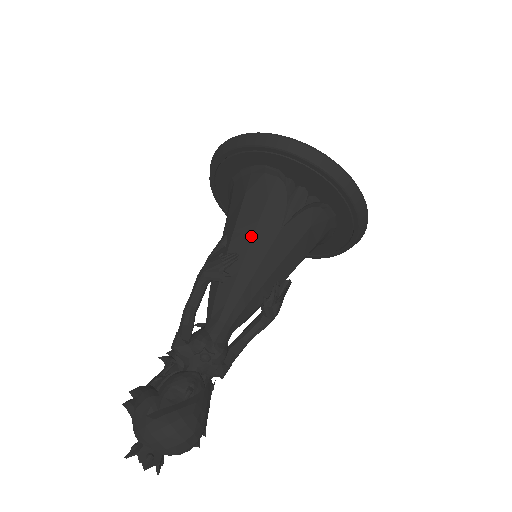
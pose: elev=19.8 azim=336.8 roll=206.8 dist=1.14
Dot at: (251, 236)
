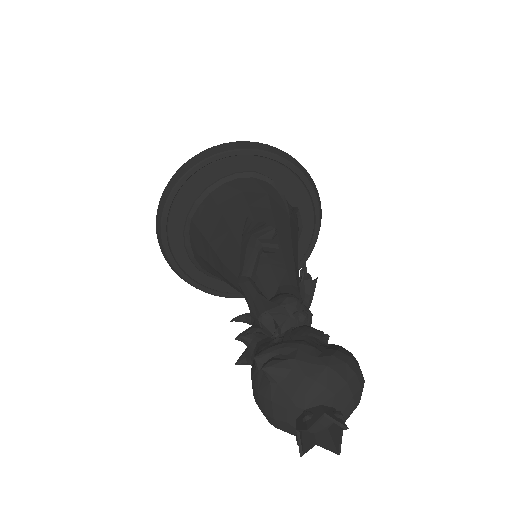
Dot at: (272, 219)
